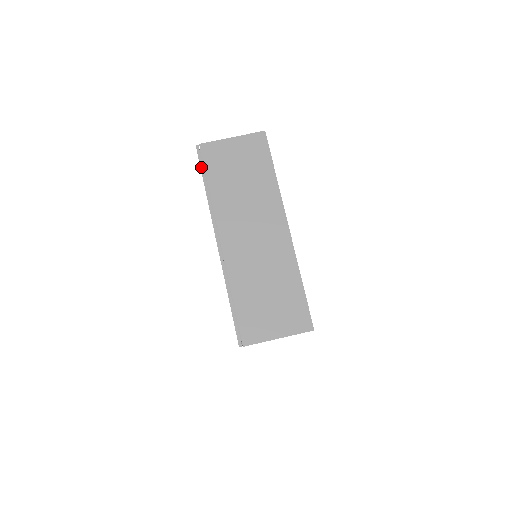
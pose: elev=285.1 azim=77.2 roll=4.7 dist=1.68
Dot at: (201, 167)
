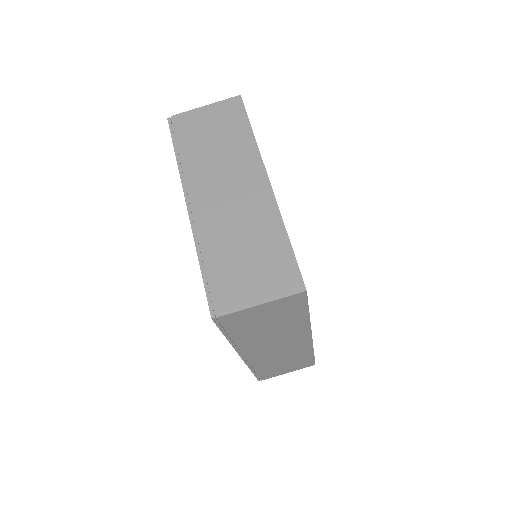
Dot at: (172, 136)
